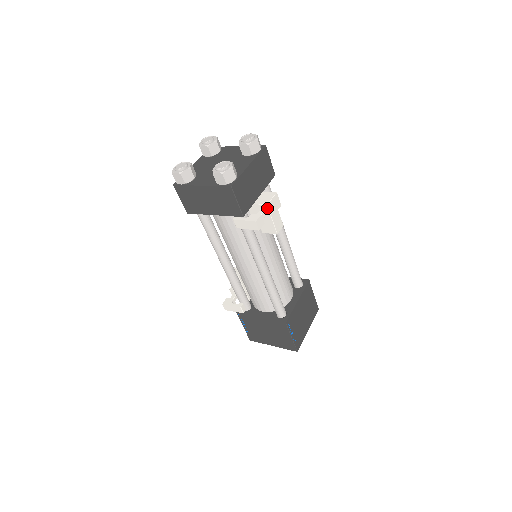
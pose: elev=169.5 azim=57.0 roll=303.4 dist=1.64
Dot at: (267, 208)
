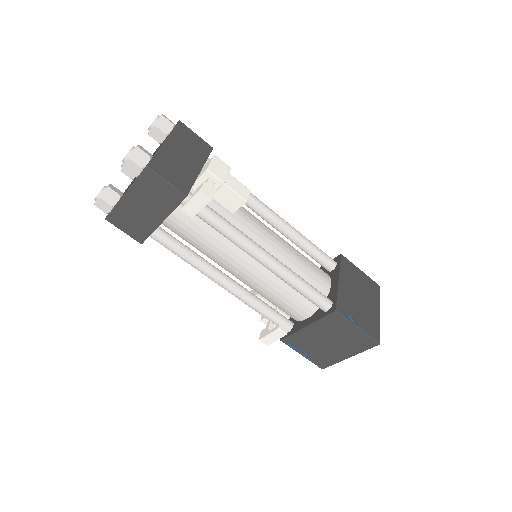
Dot at: (210, 174)
